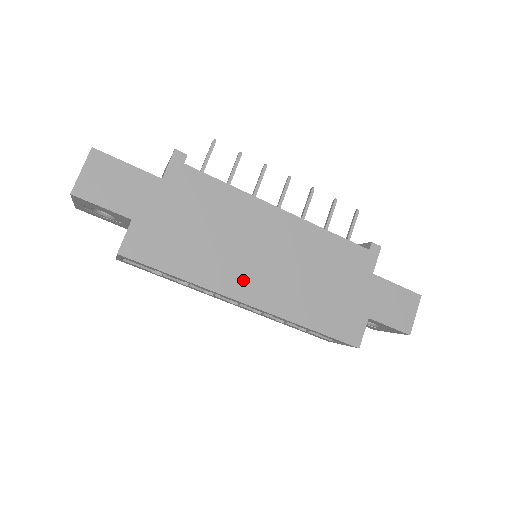
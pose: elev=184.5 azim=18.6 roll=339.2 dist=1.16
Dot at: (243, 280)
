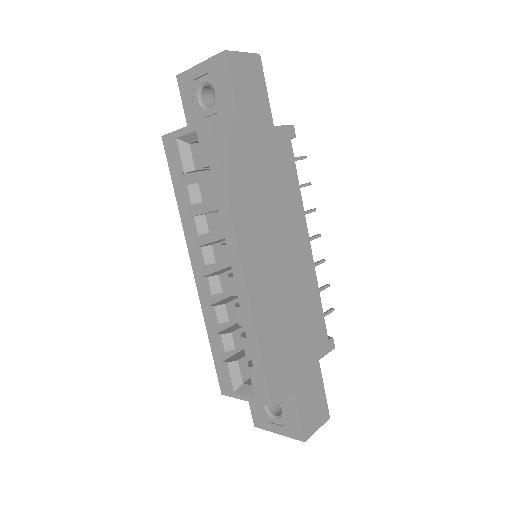
Dot at: (255, 249)
